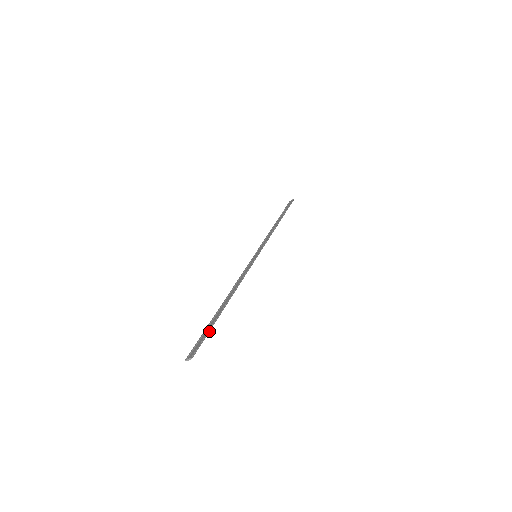
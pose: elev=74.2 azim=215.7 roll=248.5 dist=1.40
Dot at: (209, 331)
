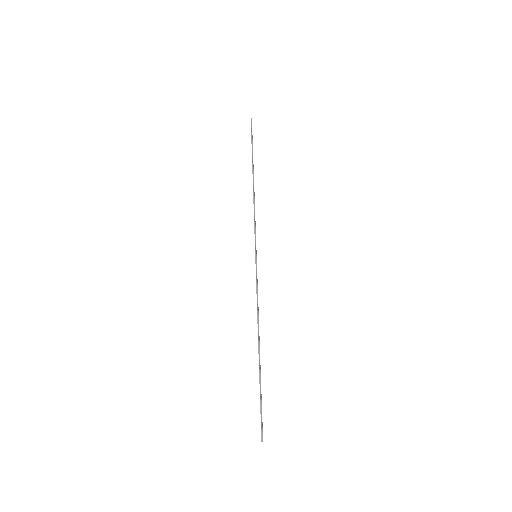
Dot at: (261, 399)
